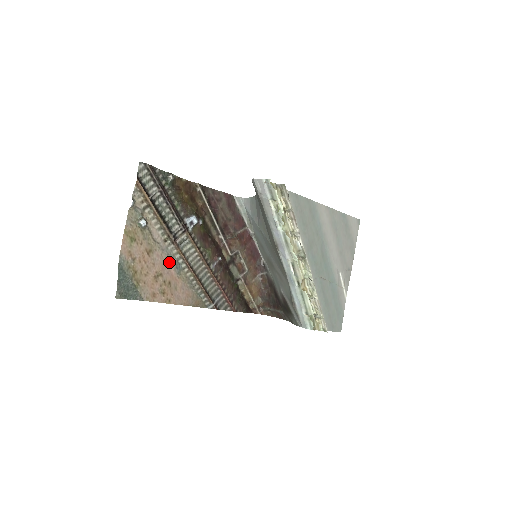
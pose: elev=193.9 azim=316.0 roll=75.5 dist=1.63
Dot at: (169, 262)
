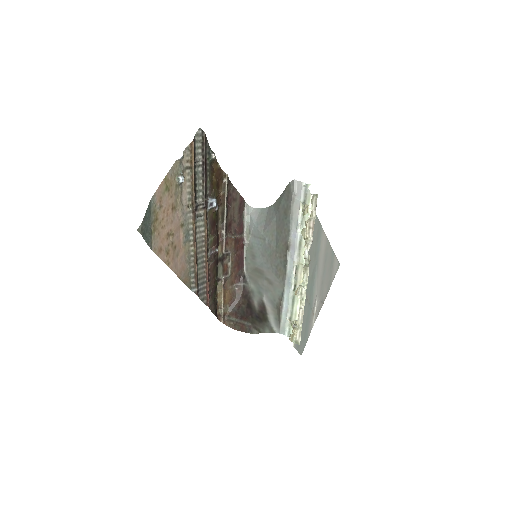
Dot at: (182, 228)
